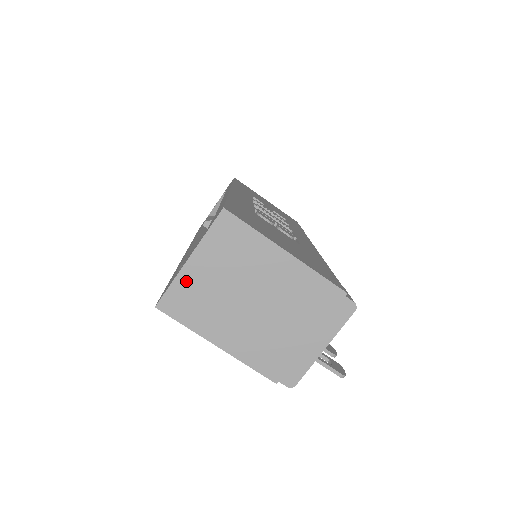
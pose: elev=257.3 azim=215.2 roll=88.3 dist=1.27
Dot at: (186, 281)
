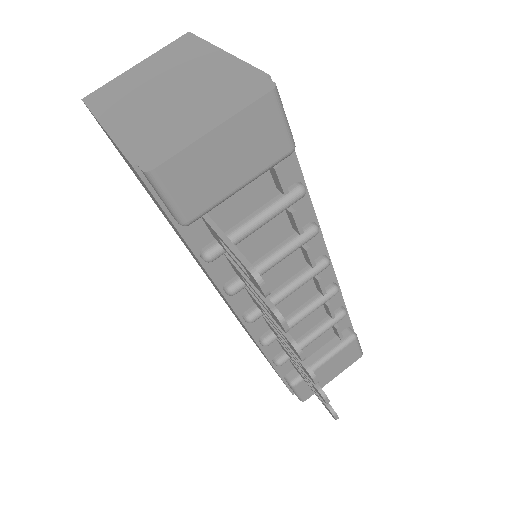
Dot at: (122, 79)
